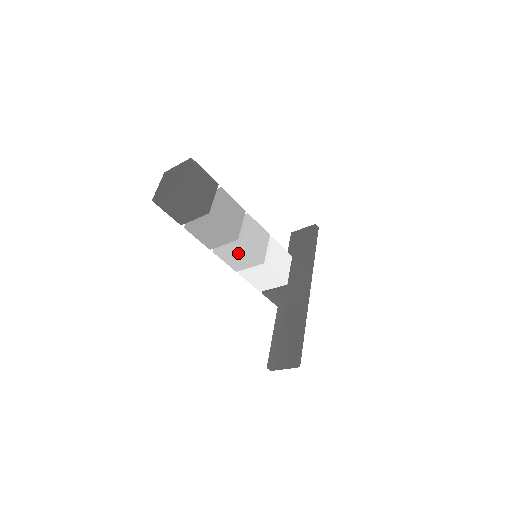
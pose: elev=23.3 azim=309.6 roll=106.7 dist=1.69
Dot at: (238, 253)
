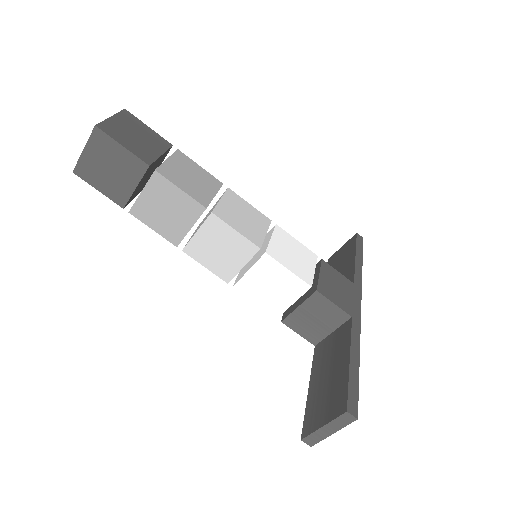
Dot at: (217, 239)
